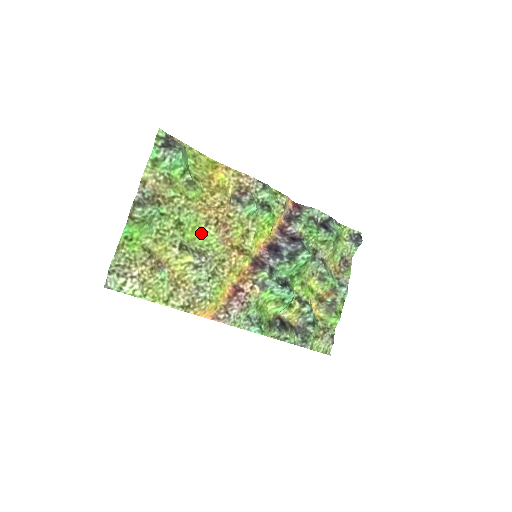
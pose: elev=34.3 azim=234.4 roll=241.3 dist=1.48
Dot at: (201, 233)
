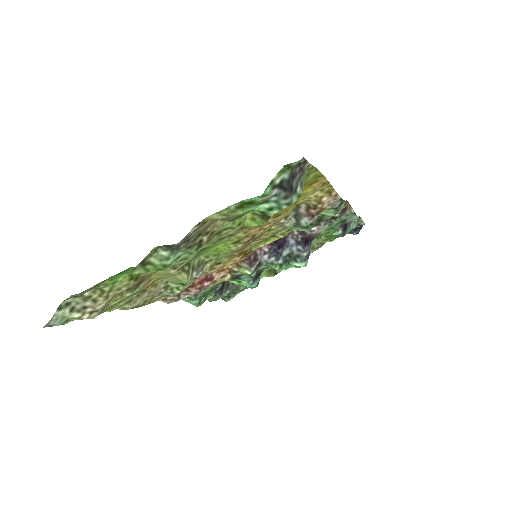
Dot at: (220, 247)
